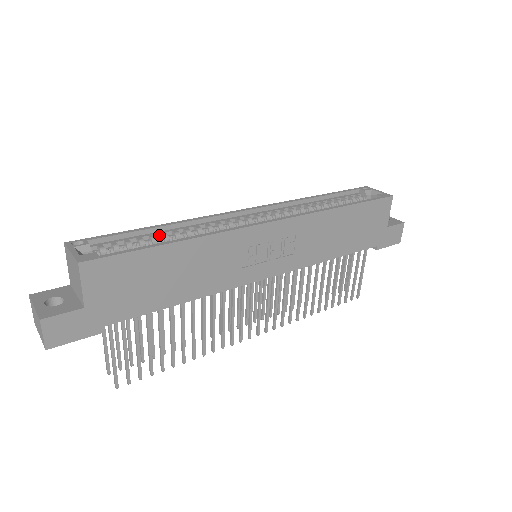
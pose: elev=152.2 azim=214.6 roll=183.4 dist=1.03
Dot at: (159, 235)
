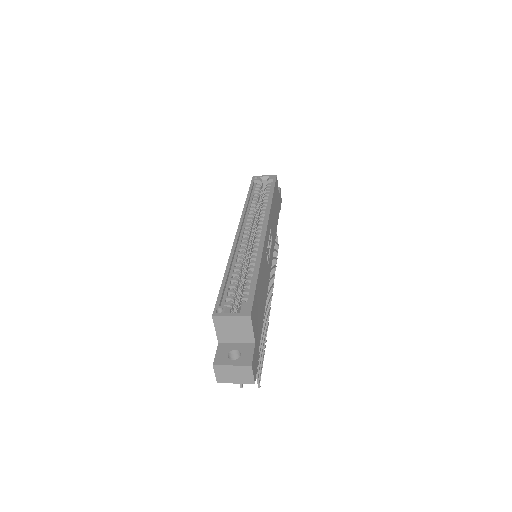
Dot at: (232, 276)
